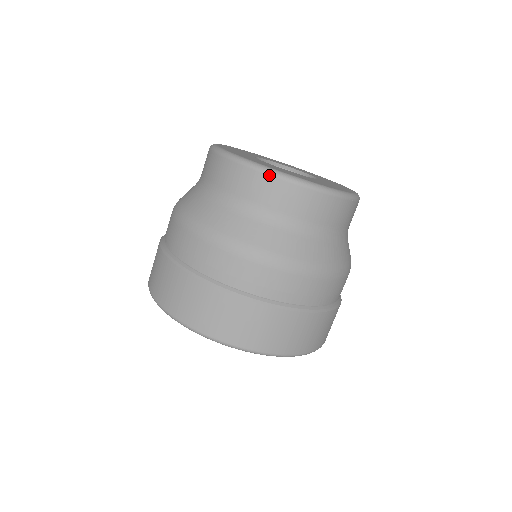
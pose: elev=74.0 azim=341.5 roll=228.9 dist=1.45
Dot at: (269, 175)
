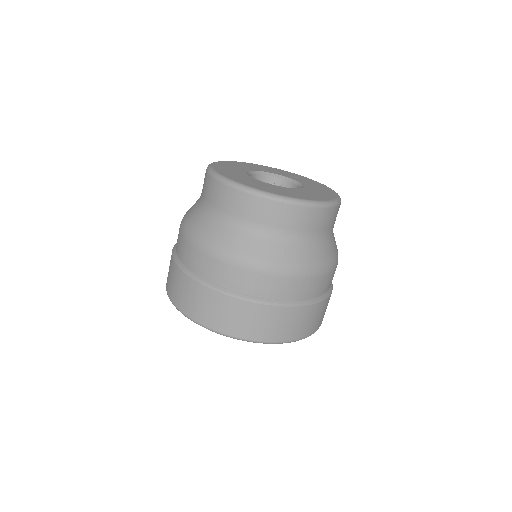
Dot at: (225, 184)
